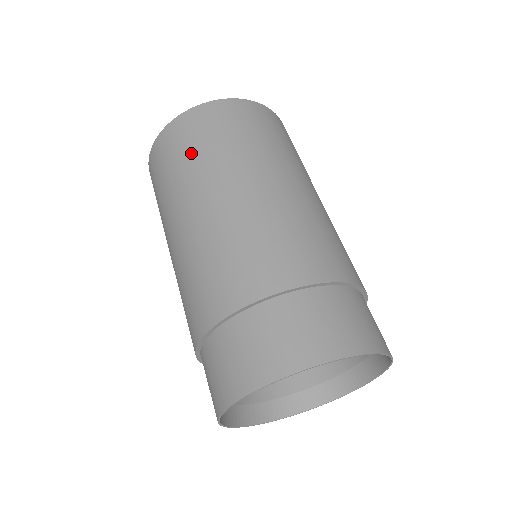
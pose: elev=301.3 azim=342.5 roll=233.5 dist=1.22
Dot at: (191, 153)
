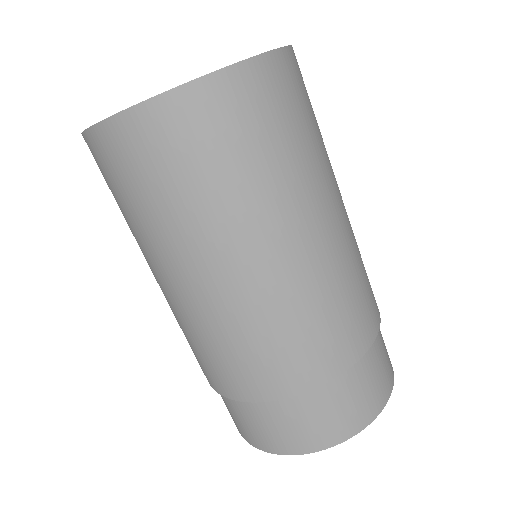
Dot at: (151, 200)
